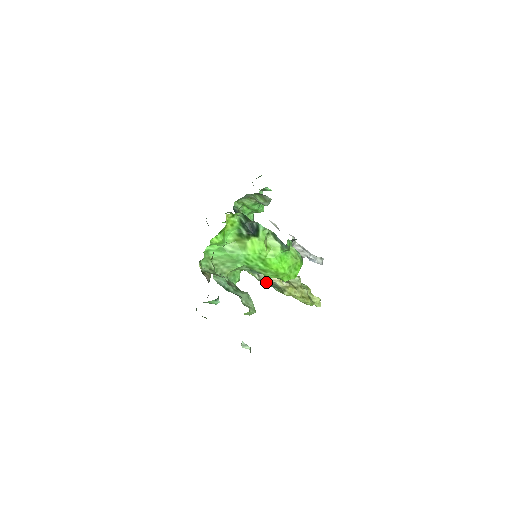
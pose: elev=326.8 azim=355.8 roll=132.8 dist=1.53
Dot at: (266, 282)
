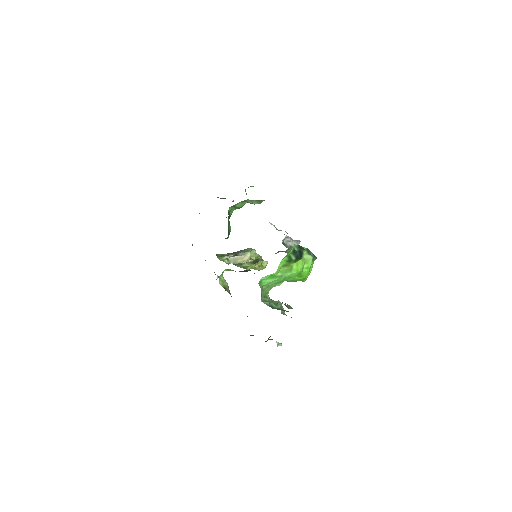
Dot at: occluded
